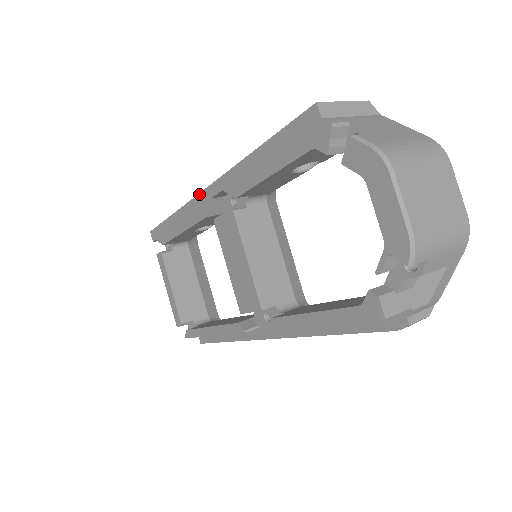
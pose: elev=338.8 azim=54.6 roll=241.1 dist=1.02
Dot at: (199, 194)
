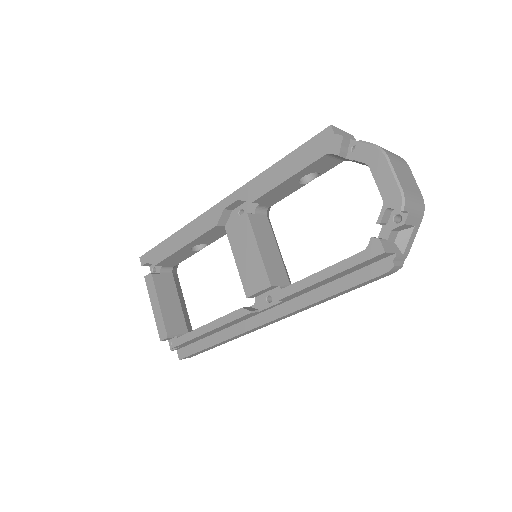
Dot at: (210, 209)
